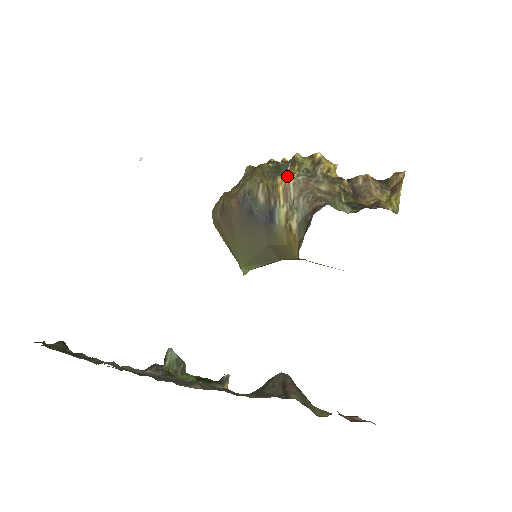
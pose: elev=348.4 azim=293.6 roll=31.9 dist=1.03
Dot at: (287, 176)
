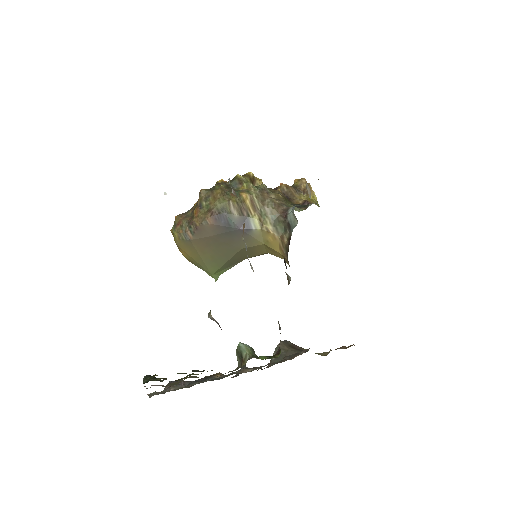
Dot at: (248, 192)
